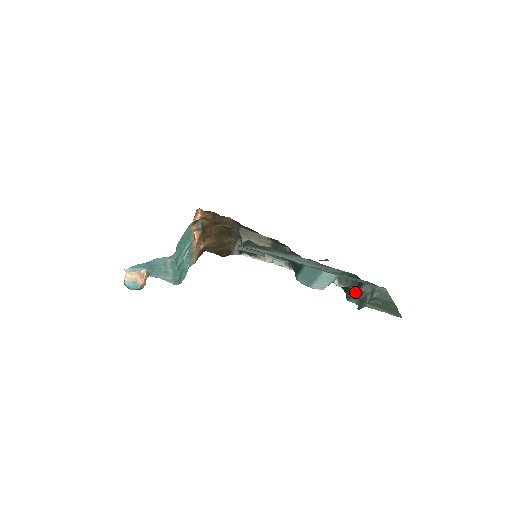
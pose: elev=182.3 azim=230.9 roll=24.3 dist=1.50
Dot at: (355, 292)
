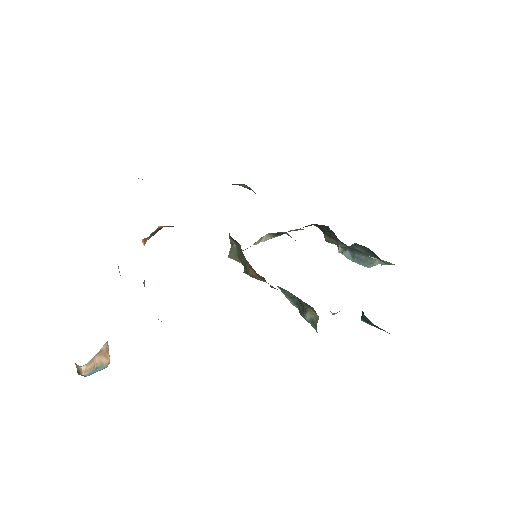
Dot at: (350, 248)
